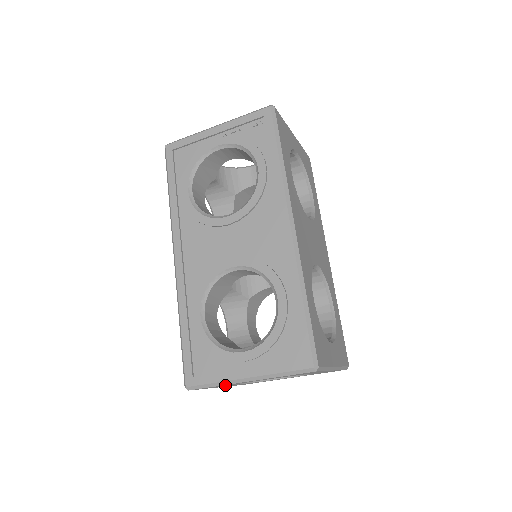
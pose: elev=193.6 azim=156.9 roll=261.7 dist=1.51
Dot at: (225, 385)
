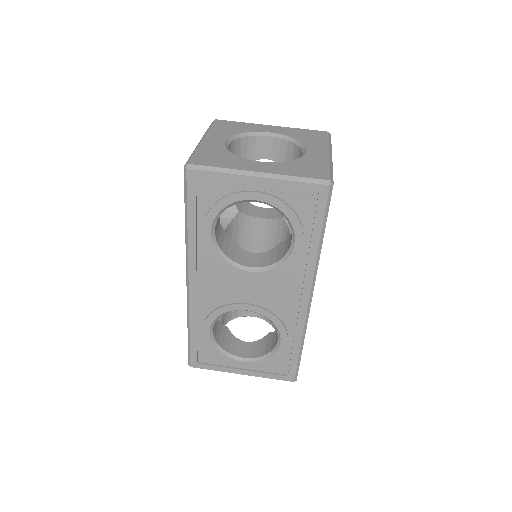
Dot at: occluded
